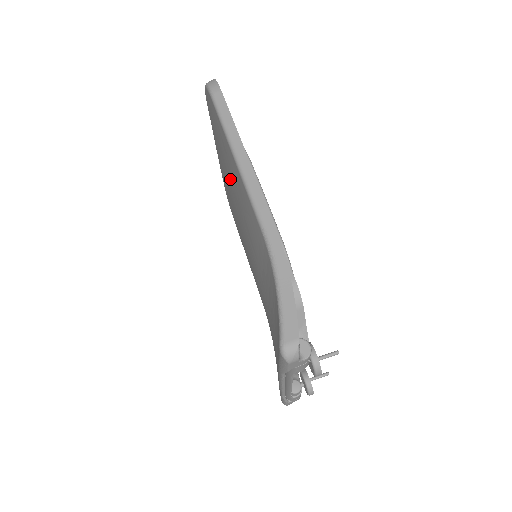
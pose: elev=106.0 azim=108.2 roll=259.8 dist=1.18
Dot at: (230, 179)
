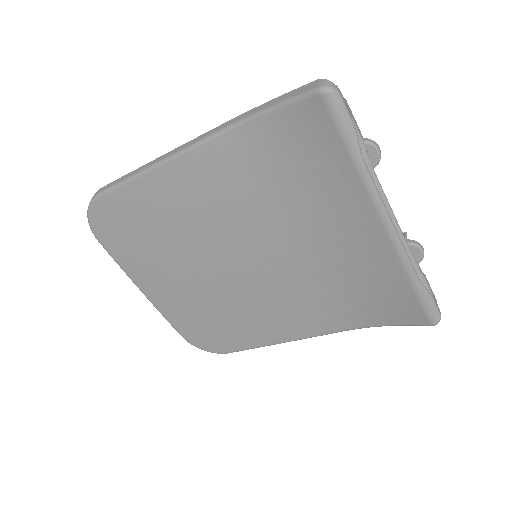
Dot at: (172, 232)
